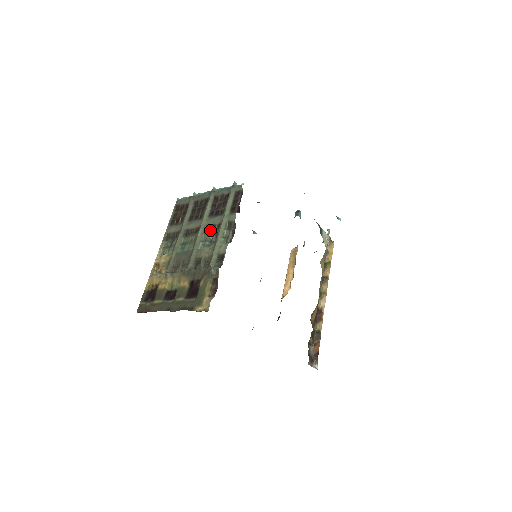
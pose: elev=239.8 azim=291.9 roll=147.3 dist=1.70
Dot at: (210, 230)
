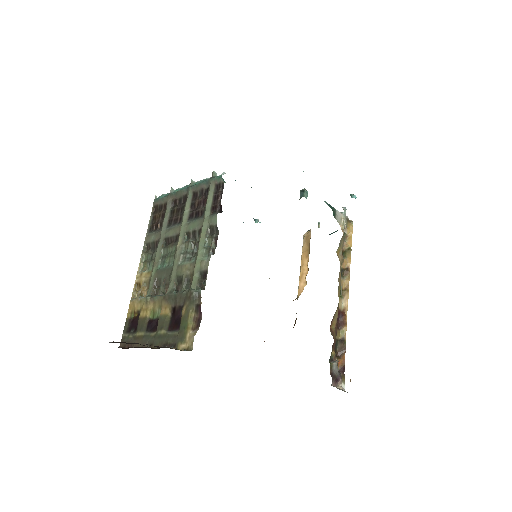
Dot at: (191, 238)
